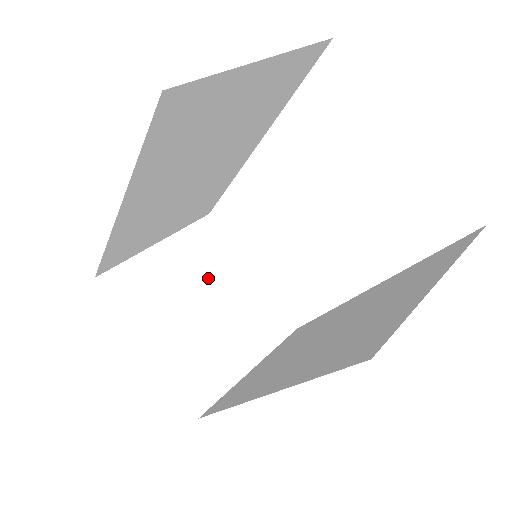
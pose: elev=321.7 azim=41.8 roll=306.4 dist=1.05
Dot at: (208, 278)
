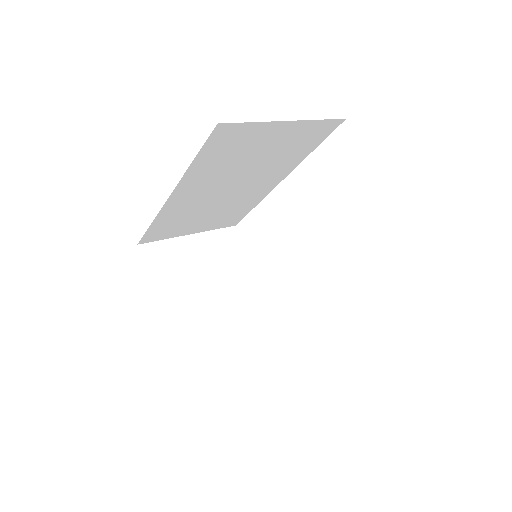
Dot at: (220, 272)
